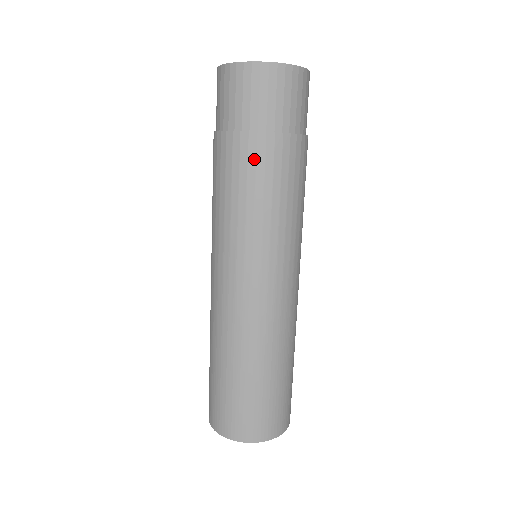
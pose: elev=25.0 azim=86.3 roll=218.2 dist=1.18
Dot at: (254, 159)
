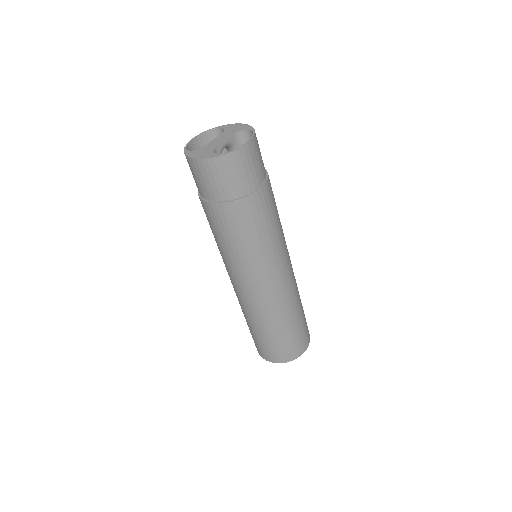
Dot at: (211, 217)
